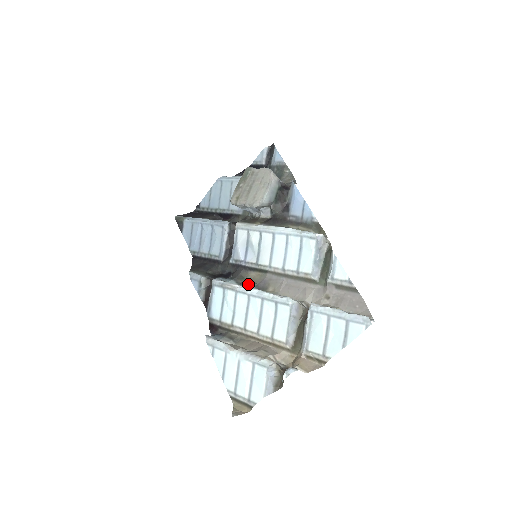
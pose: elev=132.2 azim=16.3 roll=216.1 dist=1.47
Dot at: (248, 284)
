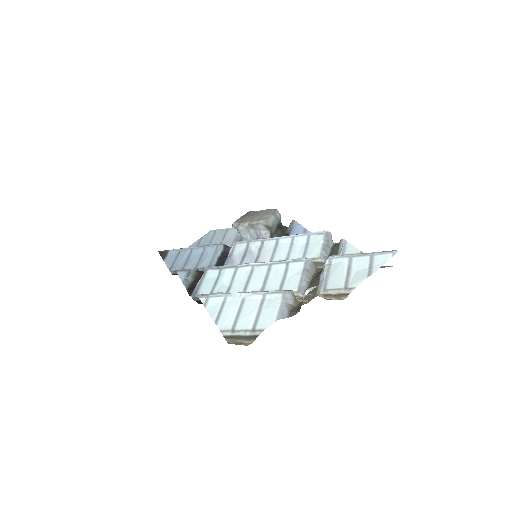
Dot at: occluded
